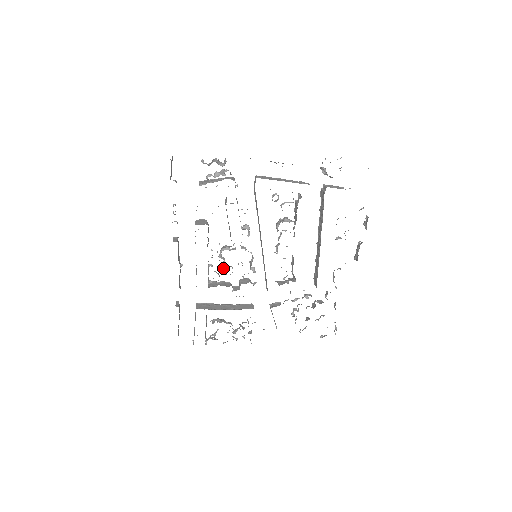
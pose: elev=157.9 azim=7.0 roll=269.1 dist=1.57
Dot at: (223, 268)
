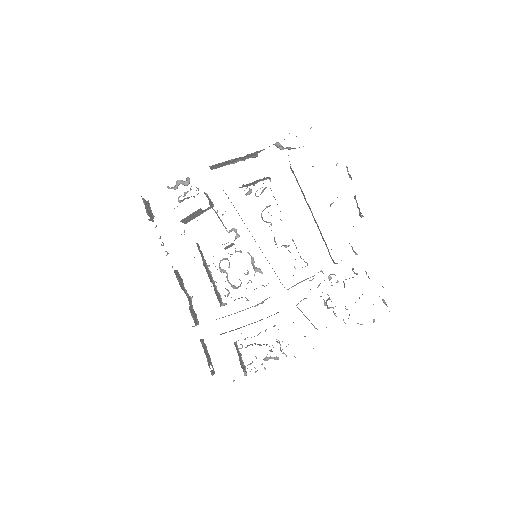
Dot at: (228, 281)
